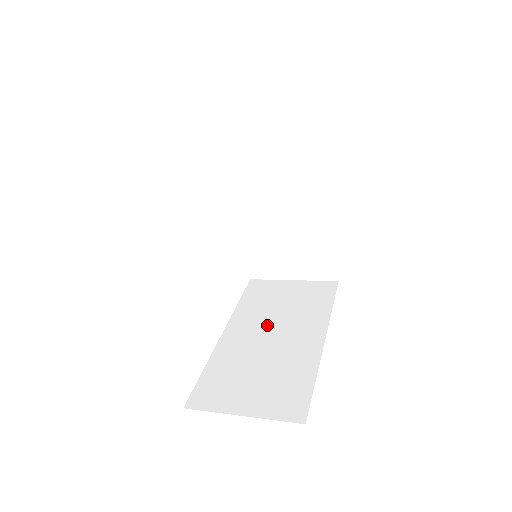
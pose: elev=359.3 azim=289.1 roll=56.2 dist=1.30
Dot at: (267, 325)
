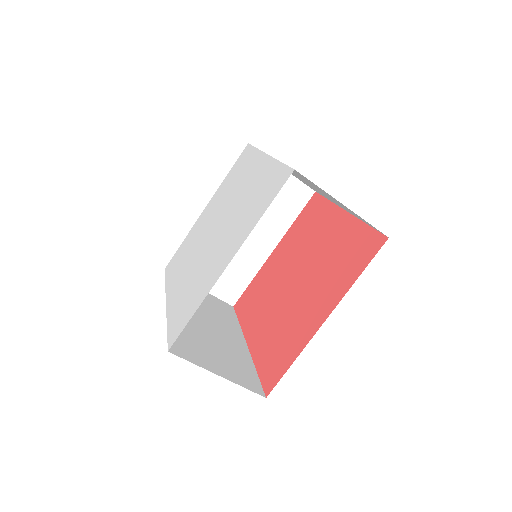
Dot at: (200, 314)
